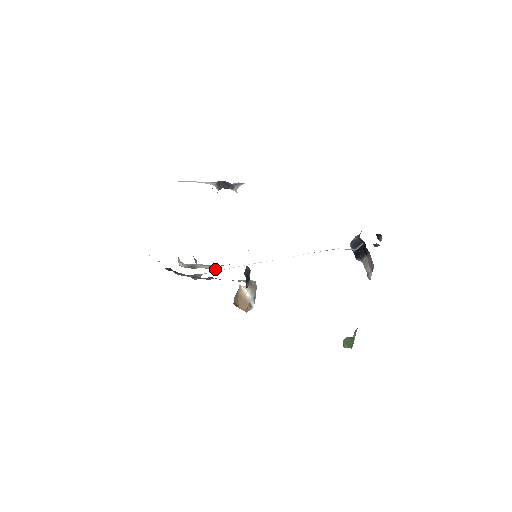
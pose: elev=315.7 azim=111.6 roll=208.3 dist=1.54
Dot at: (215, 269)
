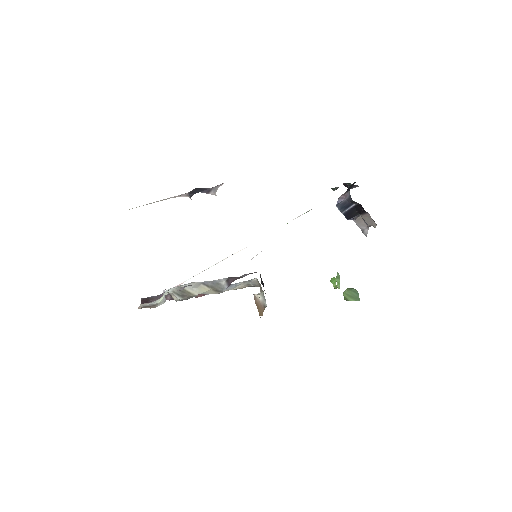
Dot at: (220, 288)
